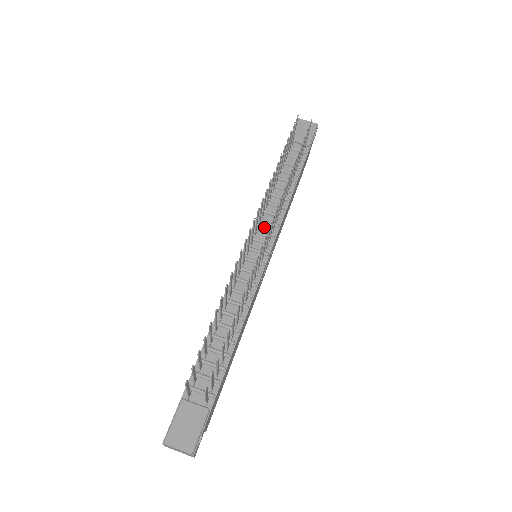
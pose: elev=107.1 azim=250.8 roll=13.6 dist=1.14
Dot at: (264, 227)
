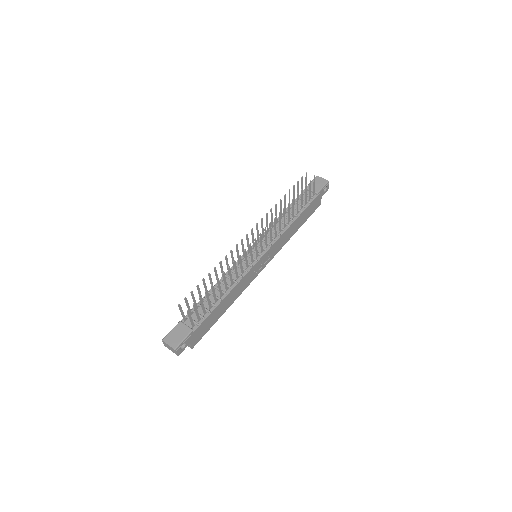
Dot at: occluded
